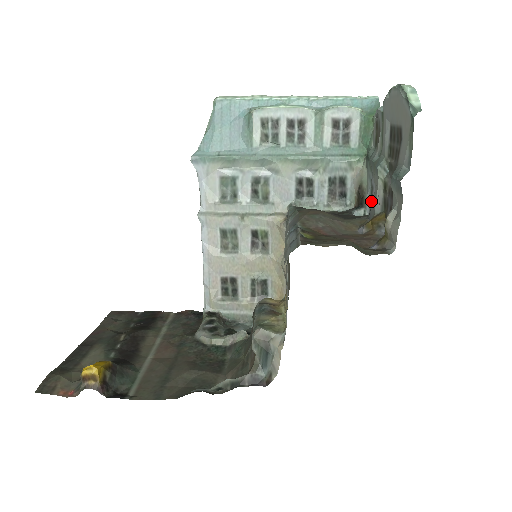
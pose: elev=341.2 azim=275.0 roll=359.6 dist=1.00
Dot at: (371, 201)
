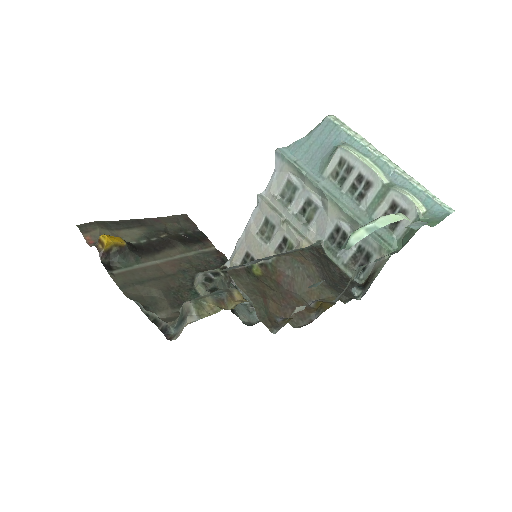
Dot at: (367, 290)
